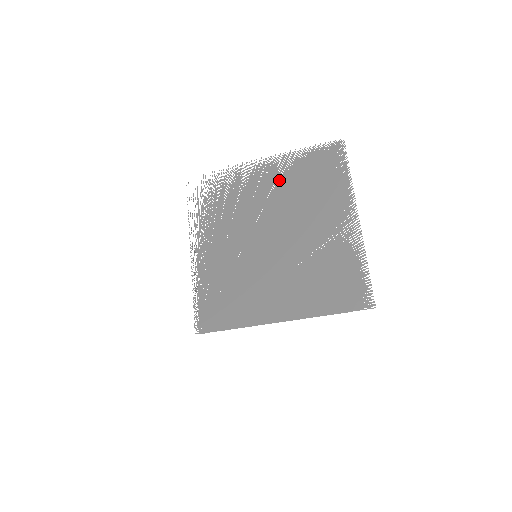
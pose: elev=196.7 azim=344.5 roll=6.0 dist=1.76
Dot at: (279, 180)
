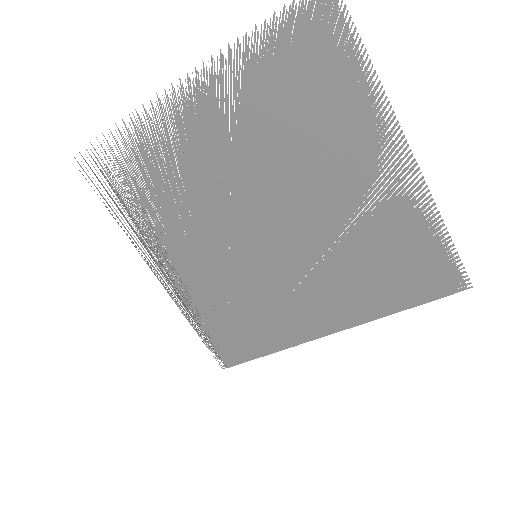
Dot at: (235, 116)
